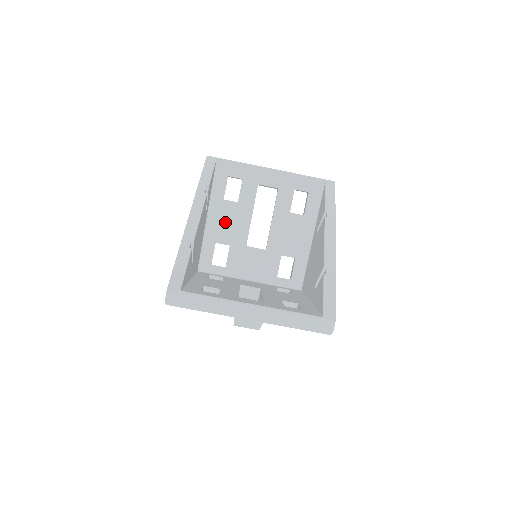
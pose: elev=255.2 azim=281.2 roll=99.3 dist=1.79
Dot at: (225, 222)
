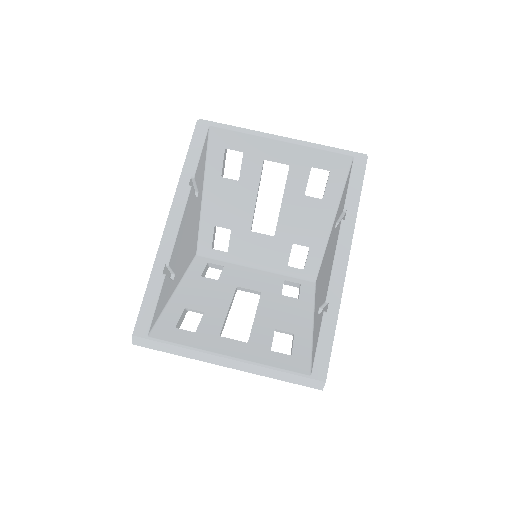
Dot at: (224, 203)
